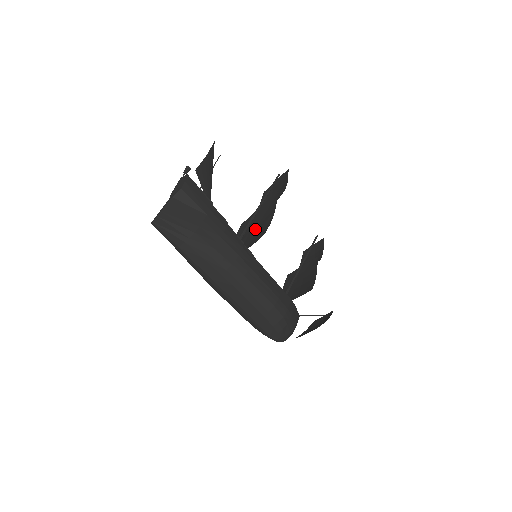
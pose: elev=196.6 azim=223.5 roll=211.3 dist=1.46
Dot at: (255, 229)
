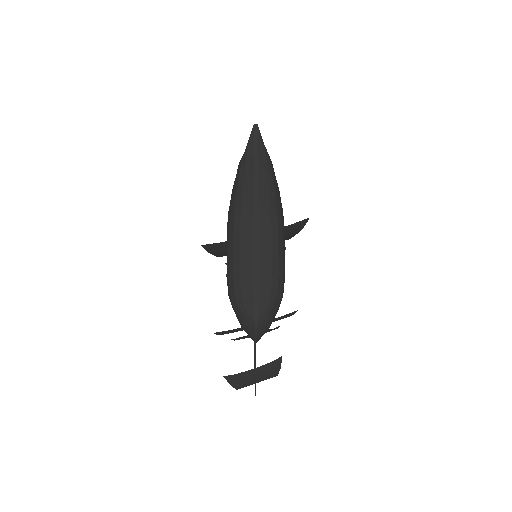
Dot at: occluded
